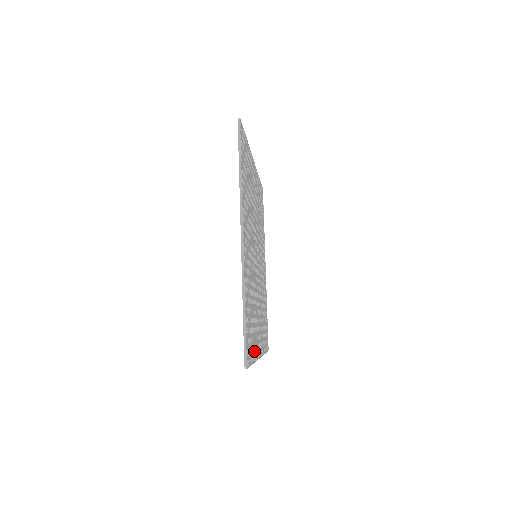
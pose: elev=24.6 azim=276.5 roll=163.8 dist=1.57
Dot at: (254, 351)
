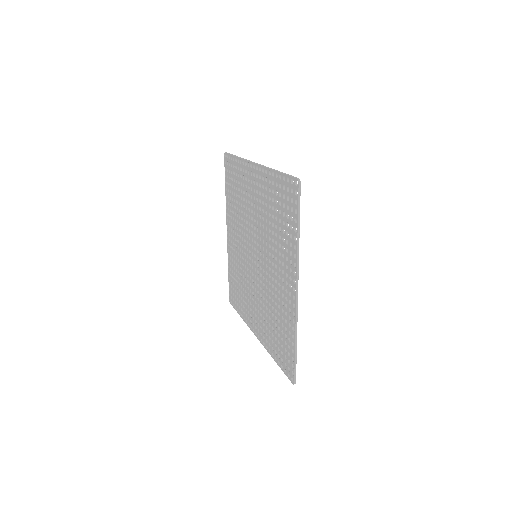
Dot at: occluded
